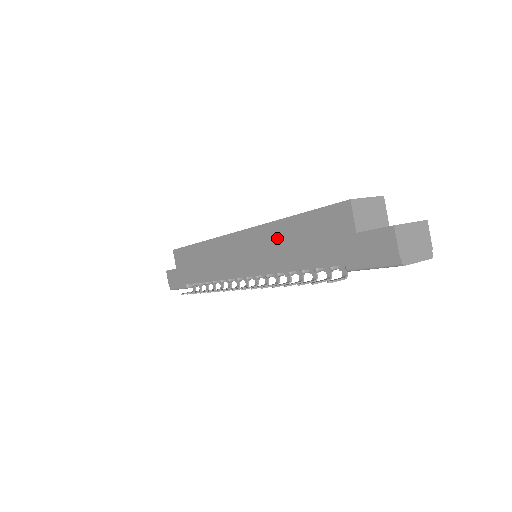
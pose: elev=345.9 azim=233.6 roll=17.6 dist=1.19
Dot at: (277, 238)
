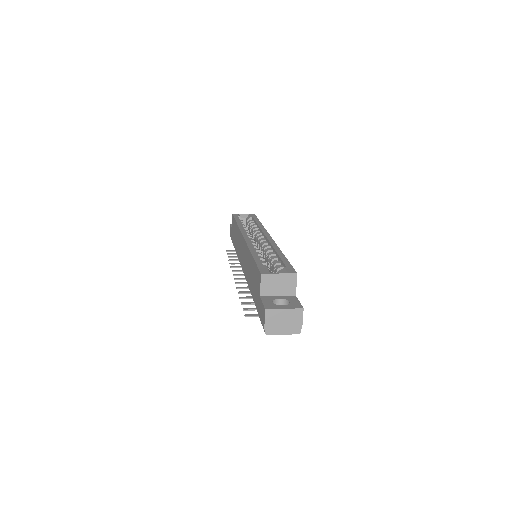
Dot at: (249, 261)
